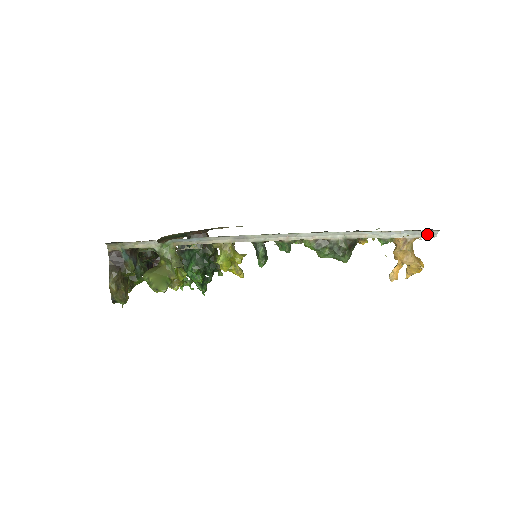
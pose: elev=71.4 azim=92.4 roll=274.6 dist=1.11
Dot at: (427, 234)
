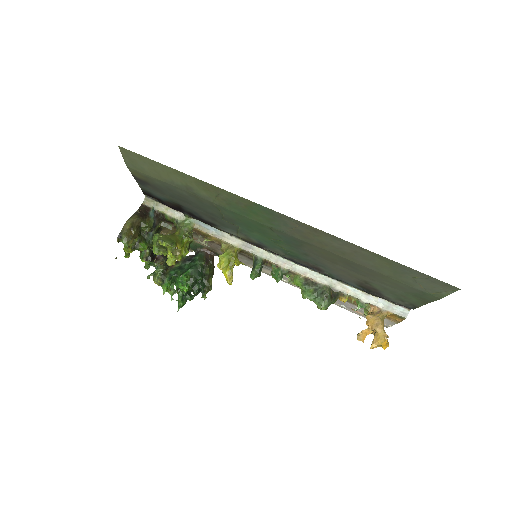
Dot at: (399, 312)
